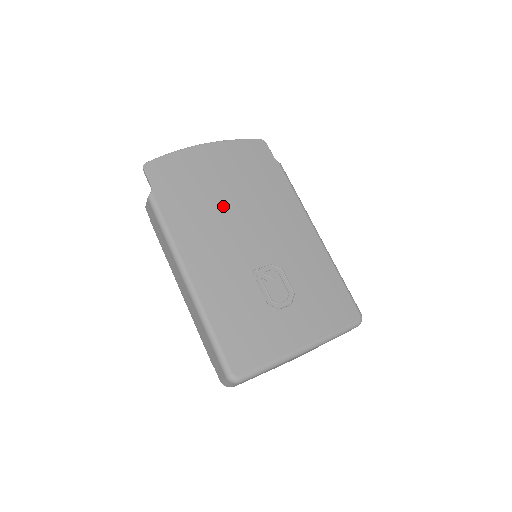
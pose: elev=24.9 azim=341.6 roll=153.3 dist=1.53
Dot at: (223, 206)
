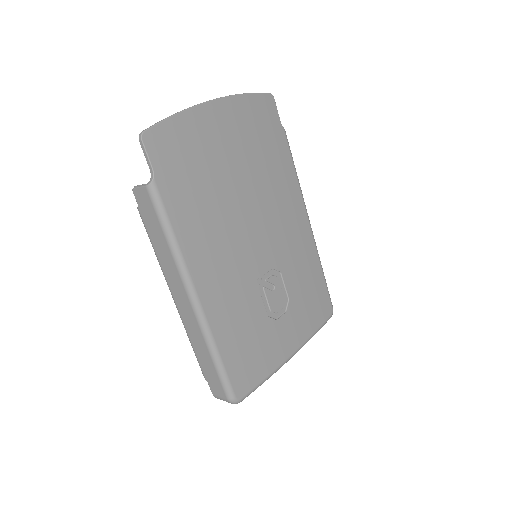
Dot at: (232, 198)
